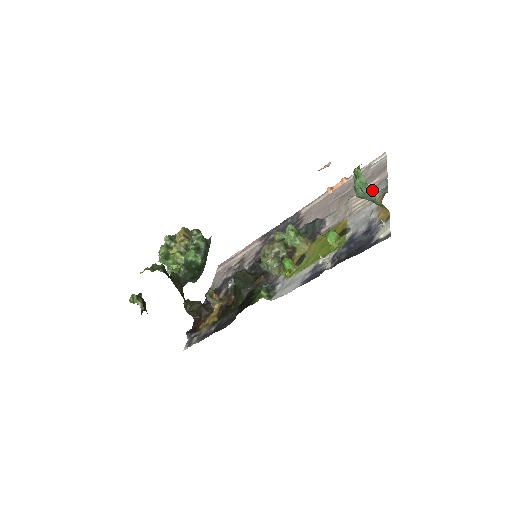
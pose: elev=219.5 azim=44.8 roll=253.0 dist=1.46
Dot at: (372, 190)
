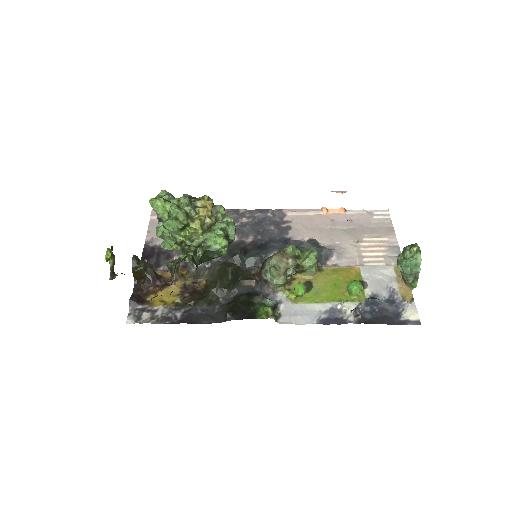
Dot at: (384, 250)
